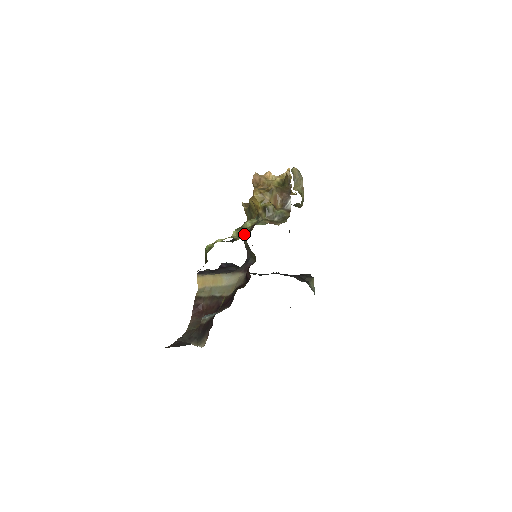
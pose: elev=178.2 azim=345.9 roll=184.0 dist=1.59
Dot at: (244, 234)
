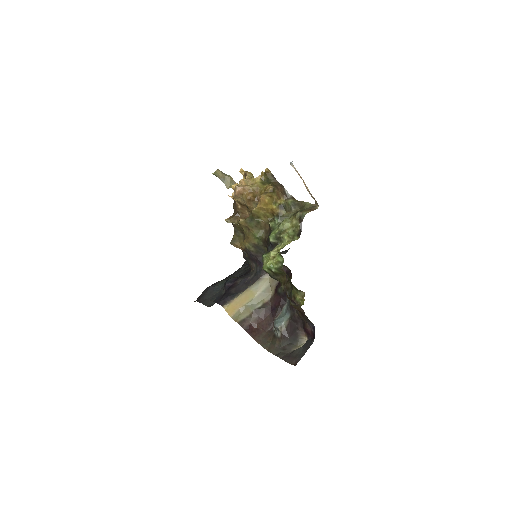
Dot at: (296, 233)
